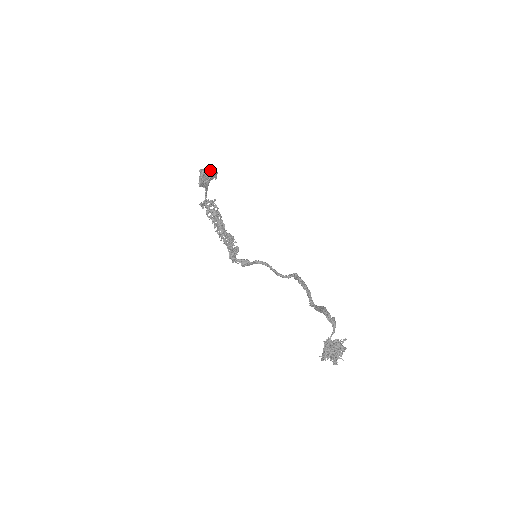
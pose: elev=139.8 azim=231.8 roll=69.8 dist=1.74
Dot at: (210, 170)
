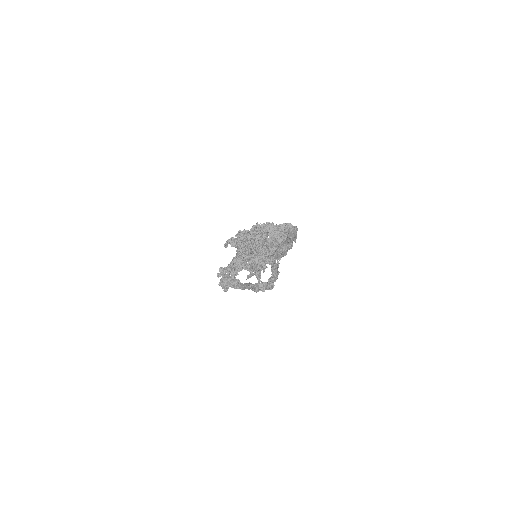
Dot at: occluded
